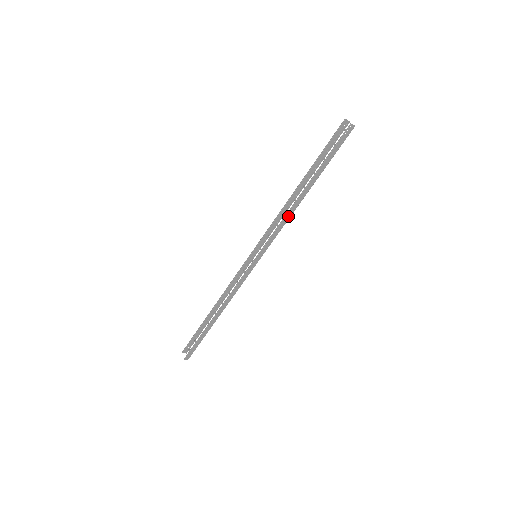
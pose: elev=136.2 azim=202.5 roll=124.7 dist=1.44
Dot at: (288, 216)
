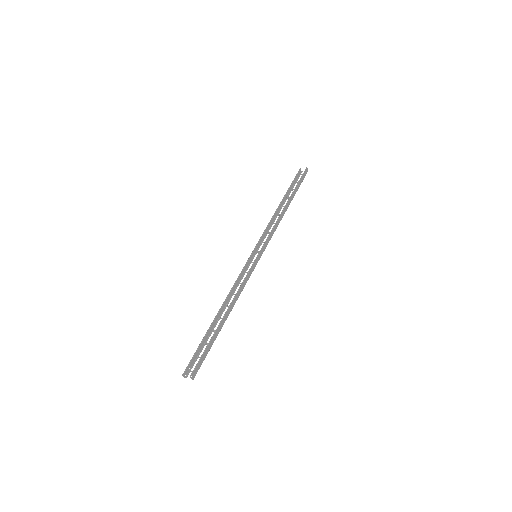
Dot at: (278, 222)
